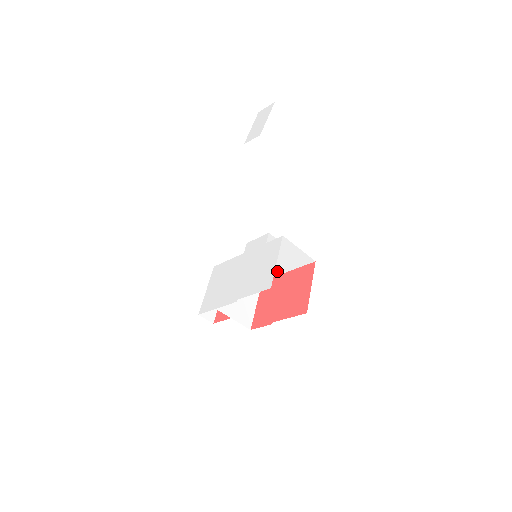
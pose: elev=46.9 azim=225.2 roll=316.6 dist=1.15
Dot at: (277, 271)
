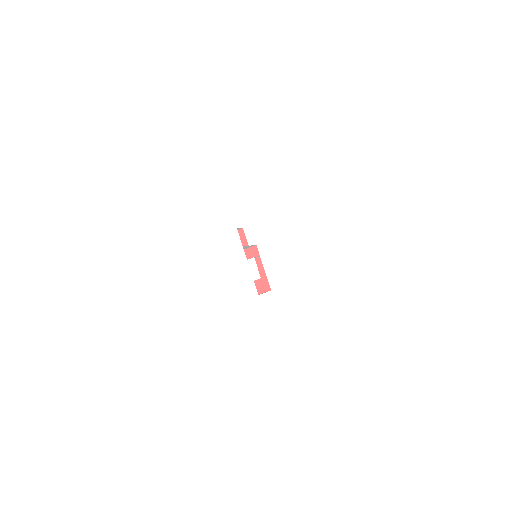
Dot at: occluded
